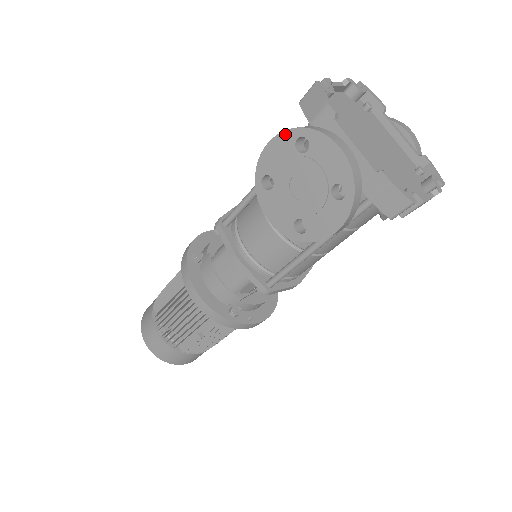
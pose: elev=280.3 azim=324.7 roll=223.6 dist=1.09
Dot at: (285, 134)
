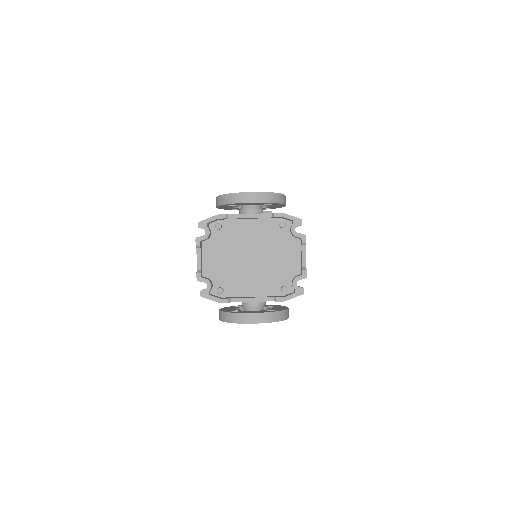
Dot at: (223, 321)
